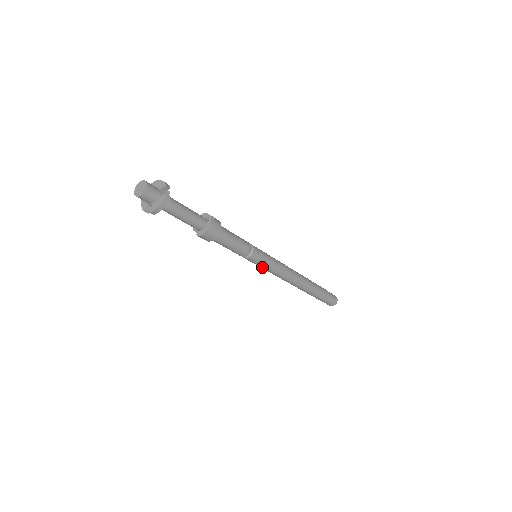
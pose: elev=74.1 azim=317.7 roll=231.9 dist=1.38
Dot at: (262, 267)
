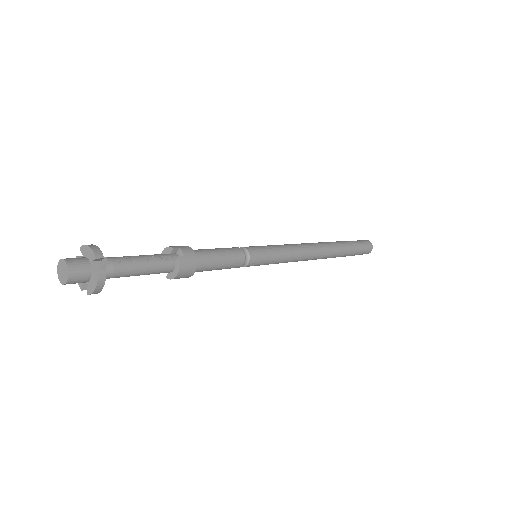
Dot at: (267, 264)
